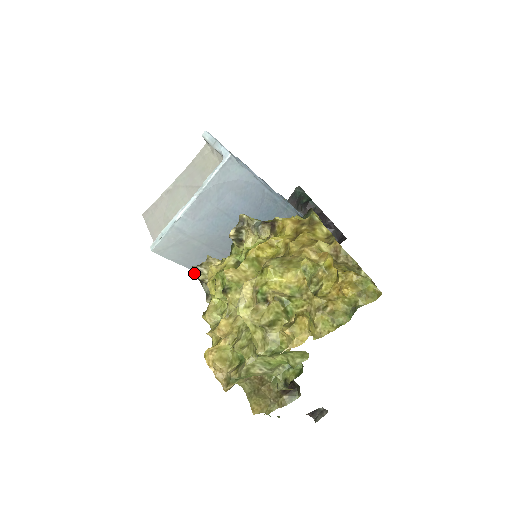
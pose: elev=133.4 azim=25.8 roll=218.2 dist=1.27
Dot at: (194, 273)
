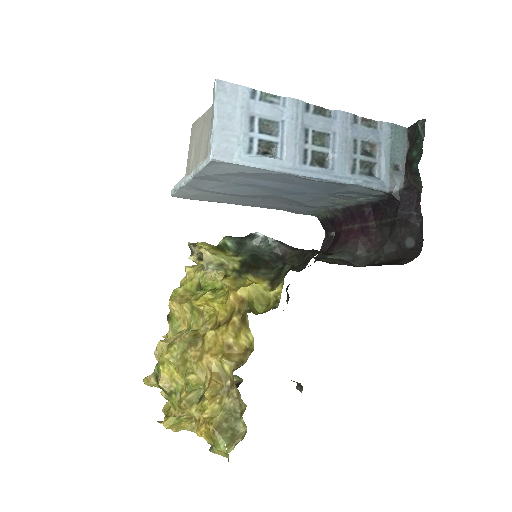
Dot at: (191, 248)
